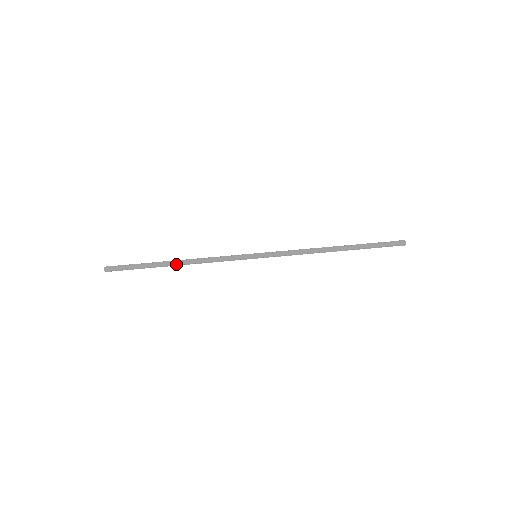
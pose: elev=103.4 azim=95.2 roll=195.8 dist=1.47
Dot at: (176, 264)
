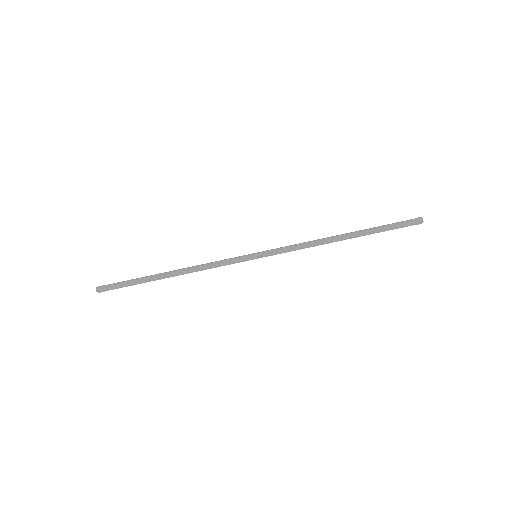
Dot at: (171, 276)
